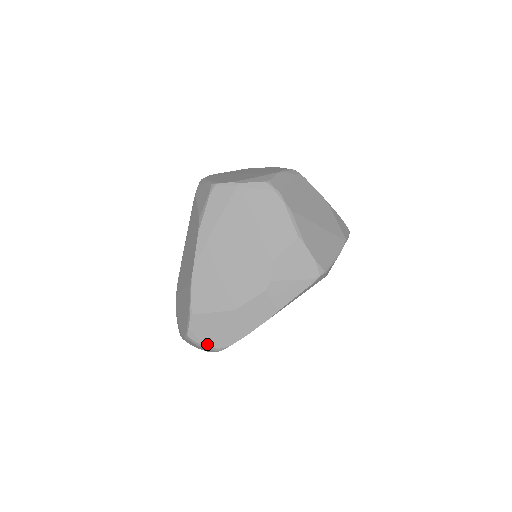
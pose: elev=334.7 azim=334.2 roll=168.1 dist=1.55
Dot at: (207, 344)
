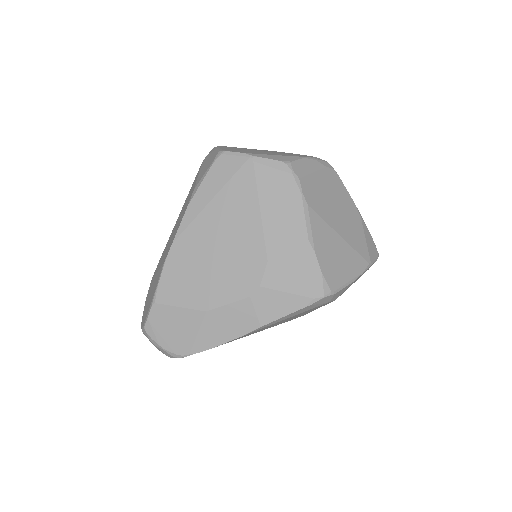
Dot at: (164, 345)
